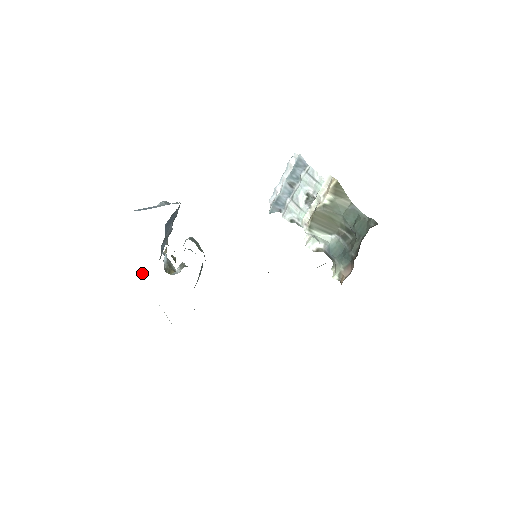
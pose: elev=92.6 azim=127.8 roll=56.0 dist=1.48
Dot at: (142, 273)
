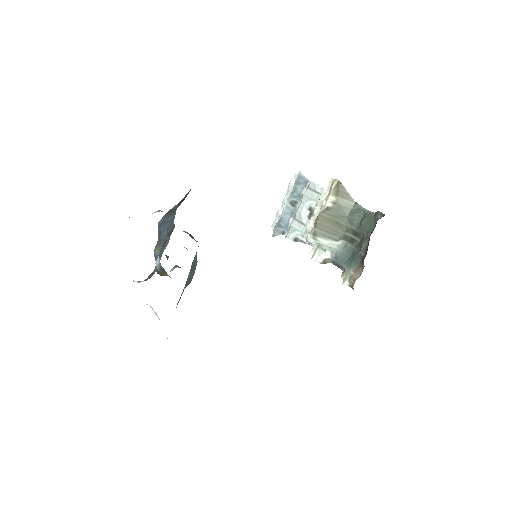
Dot at: occluded
